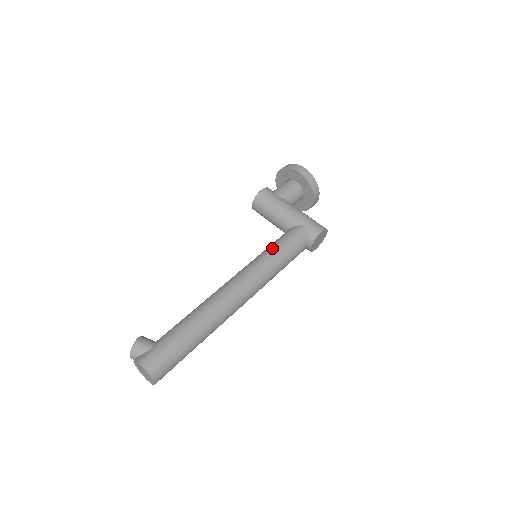
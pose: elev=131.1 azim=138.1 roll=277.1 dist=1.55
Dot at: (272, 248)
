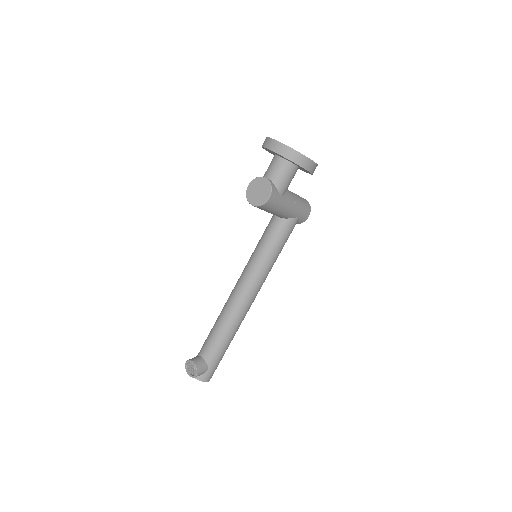
Dot at: (274, 254)
